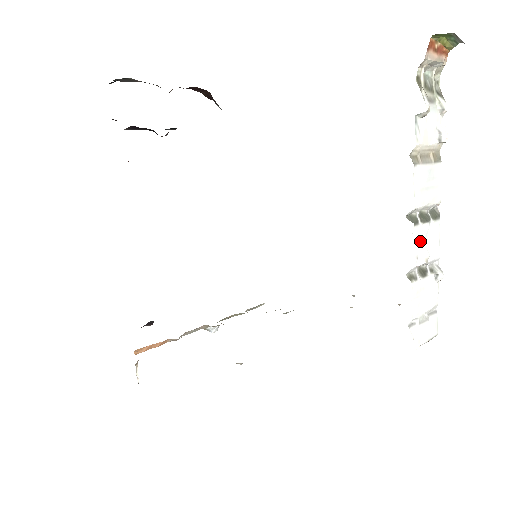
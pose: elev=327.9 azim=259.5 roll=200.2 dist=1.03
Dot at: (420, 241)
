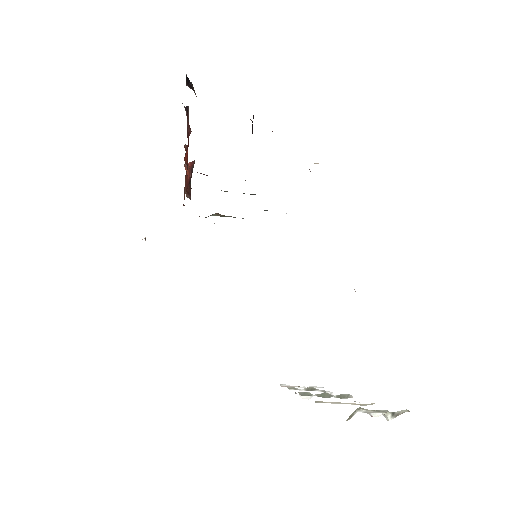
Dot at: (306, 396)
